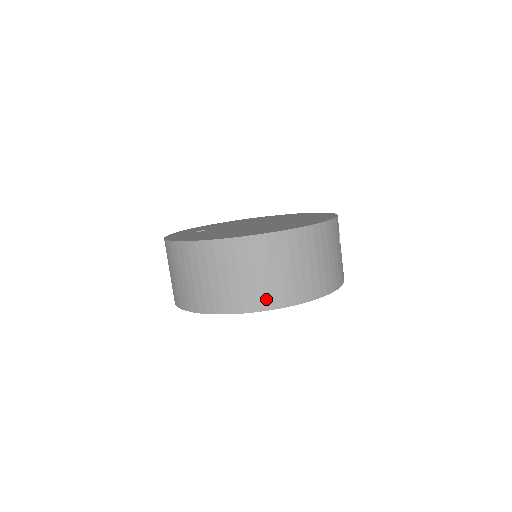
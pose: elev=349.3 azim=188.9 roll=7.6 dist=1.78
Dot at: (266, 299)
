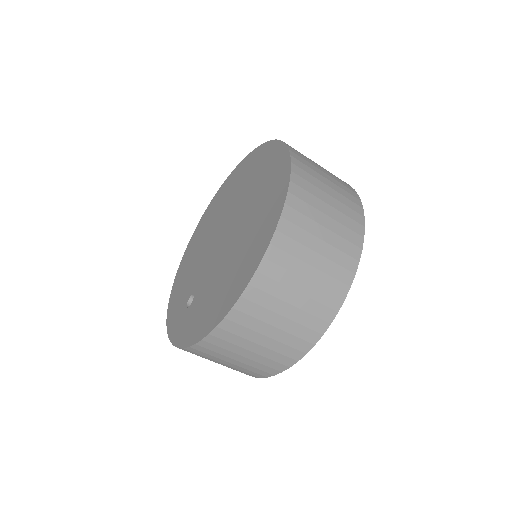
Dot at: (345, 265)
